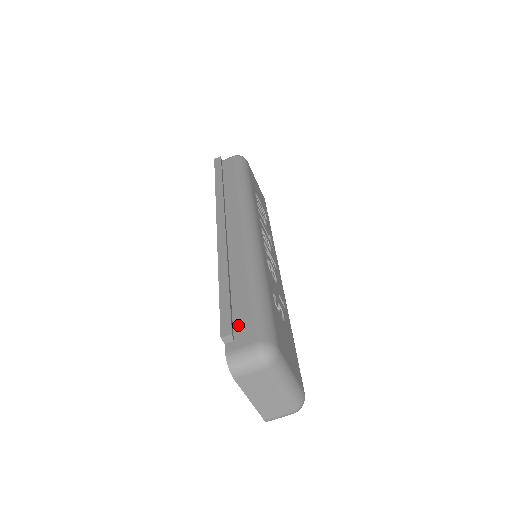
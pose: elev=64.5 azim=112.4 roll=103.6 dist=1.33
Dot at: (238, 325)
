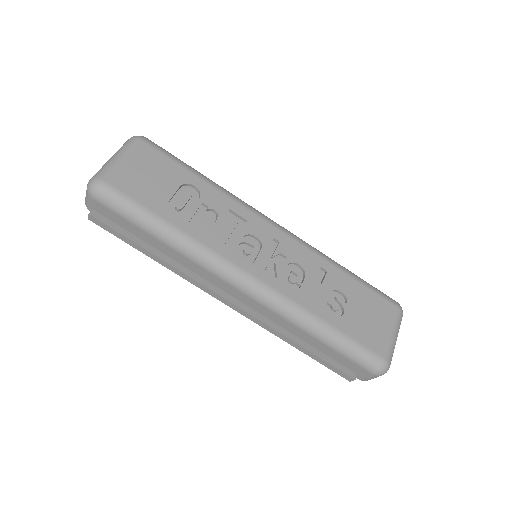
Dot at: (347, 366)
